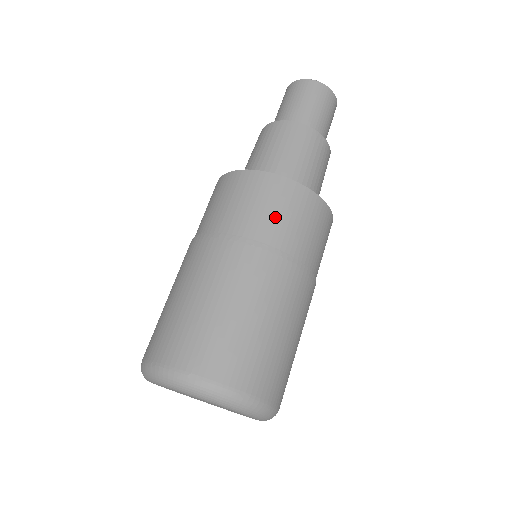
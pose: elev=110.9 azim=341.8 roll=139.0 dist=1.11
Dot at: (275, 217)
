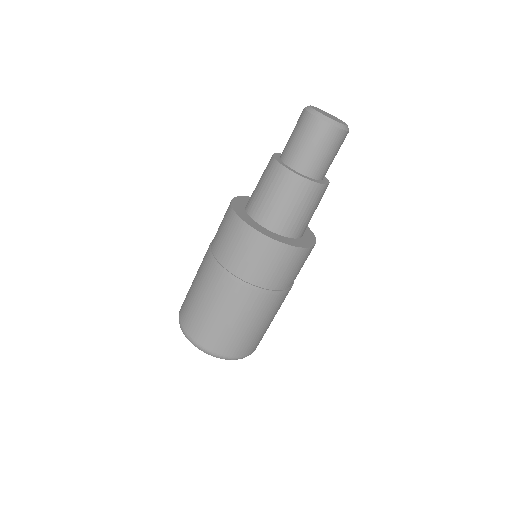
Dot at: (244, 258)
